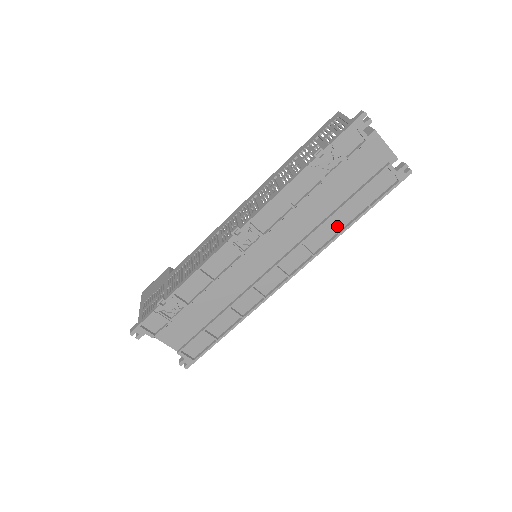
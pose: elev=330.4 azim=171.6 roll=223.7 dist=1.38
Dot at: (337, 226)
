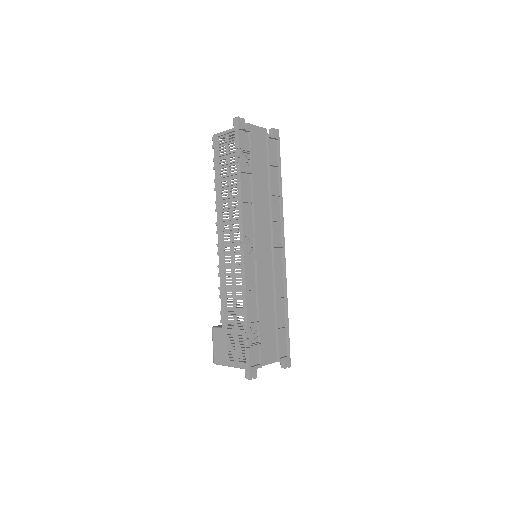
Dot at: (276, 193)
